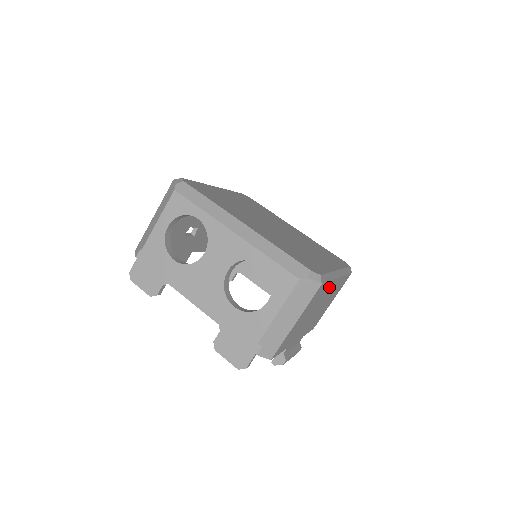
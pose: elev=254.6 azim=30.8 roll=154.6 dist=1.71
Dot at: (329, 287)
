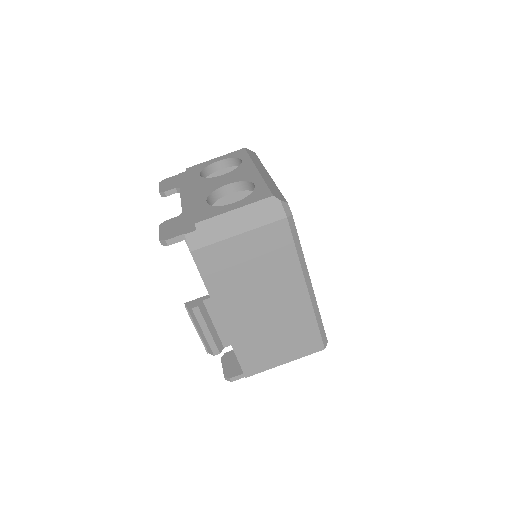
Dot at: (292, 275)
